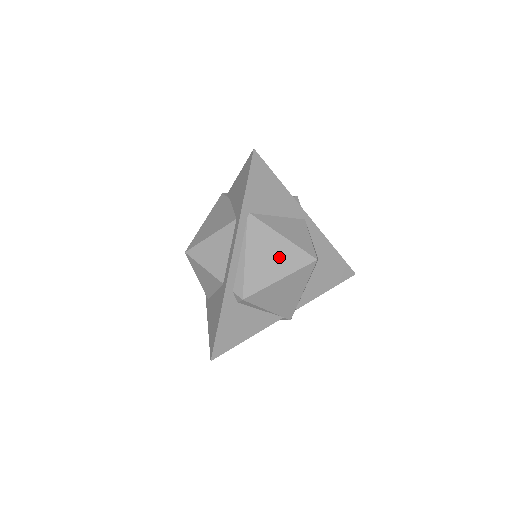
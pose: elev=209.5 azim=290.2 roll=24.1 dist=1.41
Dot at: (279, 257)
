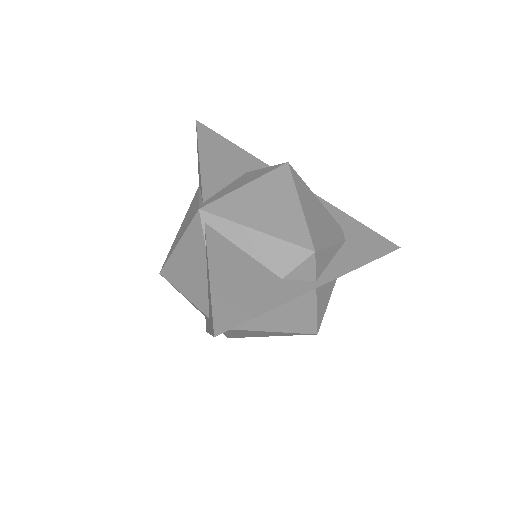
Dot at: (267, 334)
